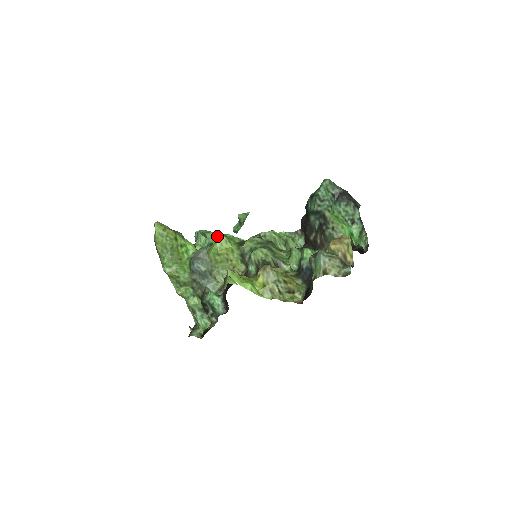
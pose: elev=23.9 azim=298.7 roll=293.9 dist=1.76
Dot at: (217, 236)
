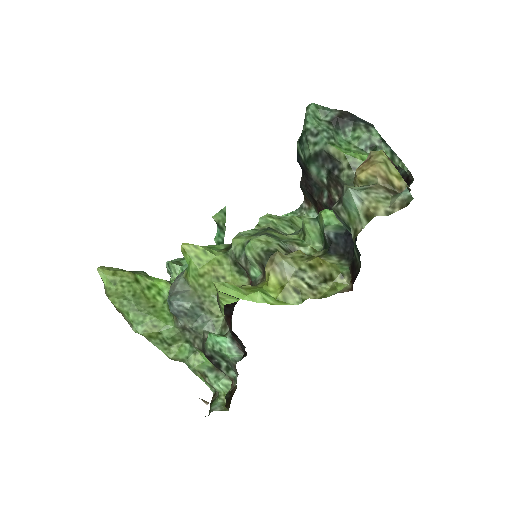
Dot at: (188, 249)
